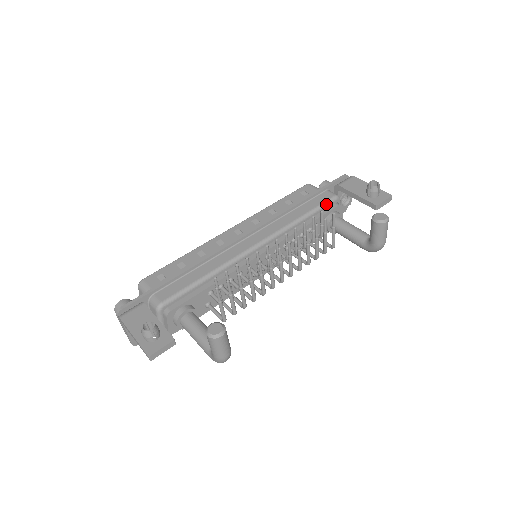
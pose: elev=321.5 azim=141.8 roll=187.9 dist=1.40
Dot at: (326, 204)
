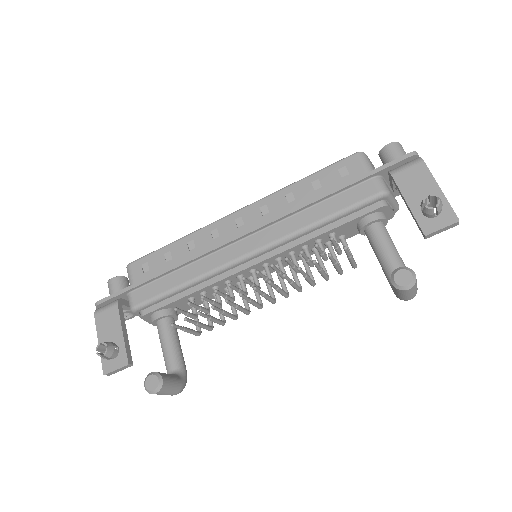
Dot at: (361, 205)
